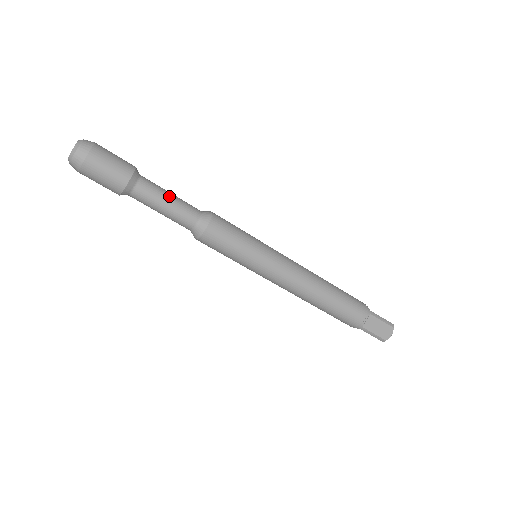
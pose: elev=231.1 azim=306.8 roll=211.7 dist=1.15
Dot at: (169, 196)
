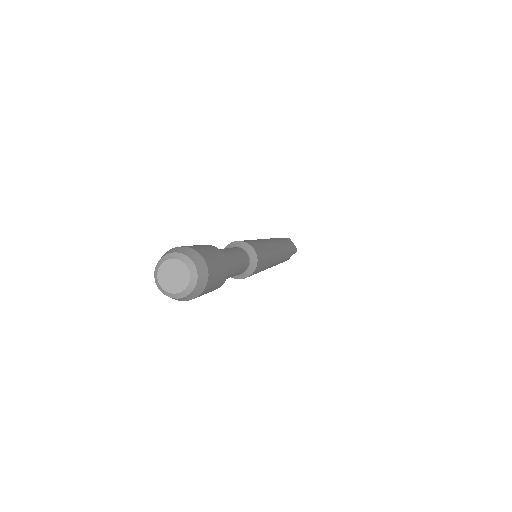
Dot at: (238, 267)
